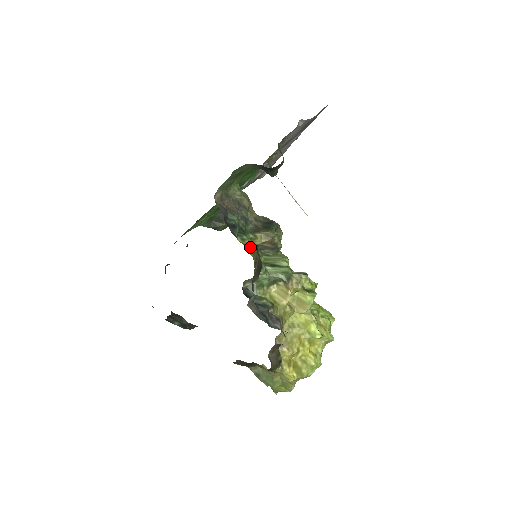
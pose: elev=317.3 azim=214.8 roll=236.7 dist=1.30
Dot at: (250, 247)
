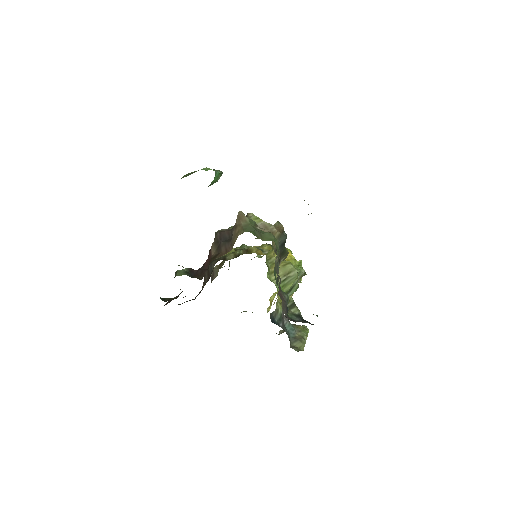
Dot at: (289, 304)
